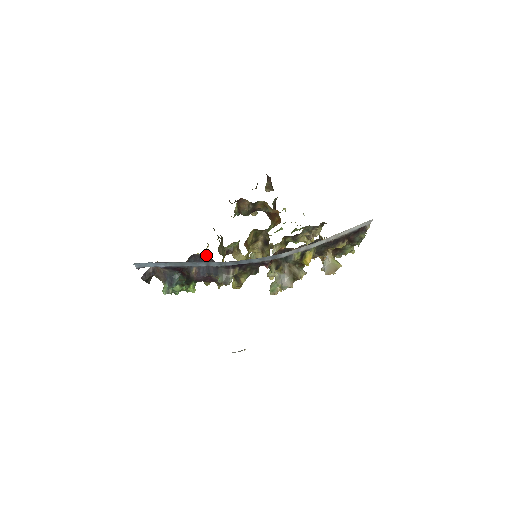
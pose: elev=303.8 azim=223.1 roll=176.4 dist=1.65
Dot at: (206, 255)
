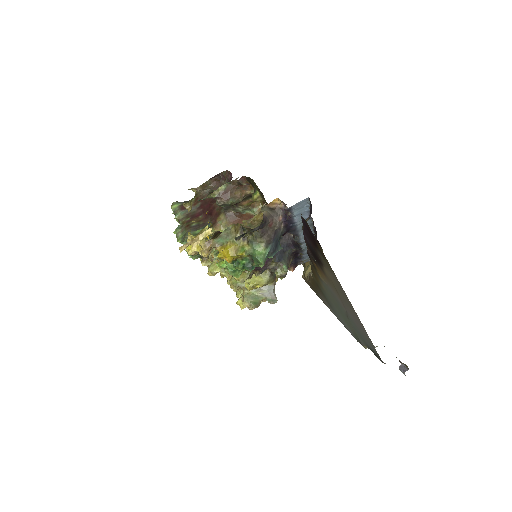
Dot at: occluded
